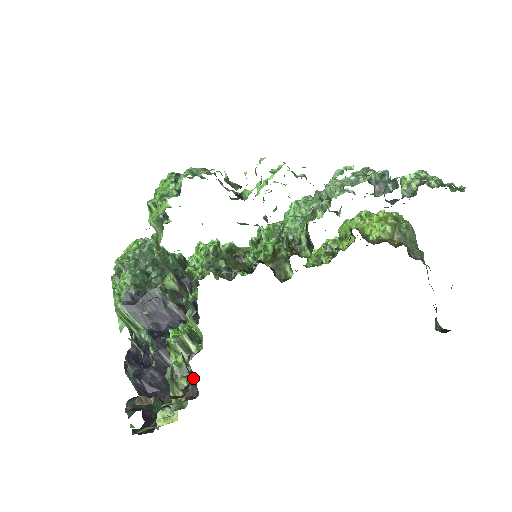
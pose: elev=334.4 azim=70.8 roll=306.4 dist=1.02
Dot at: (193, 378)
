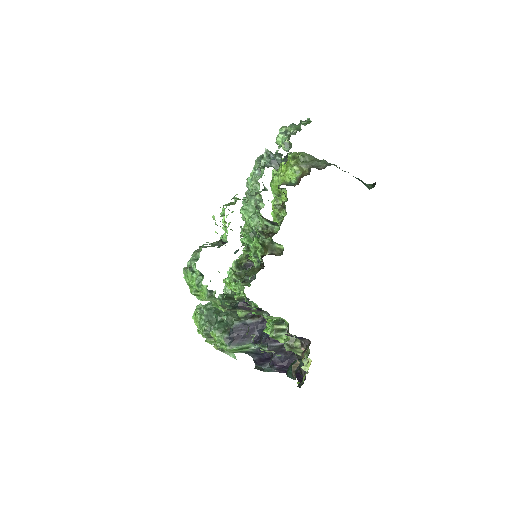
Dot at: (300, 337)
